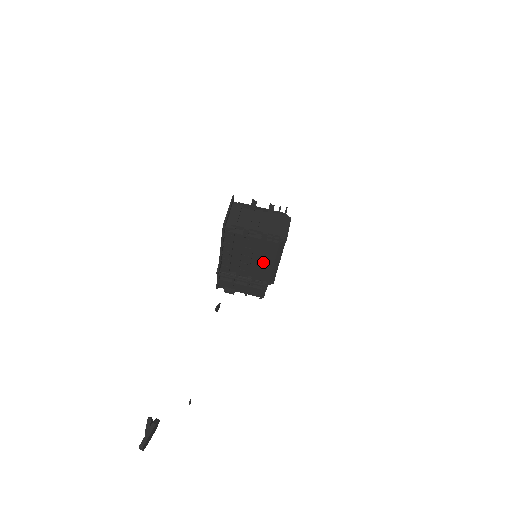
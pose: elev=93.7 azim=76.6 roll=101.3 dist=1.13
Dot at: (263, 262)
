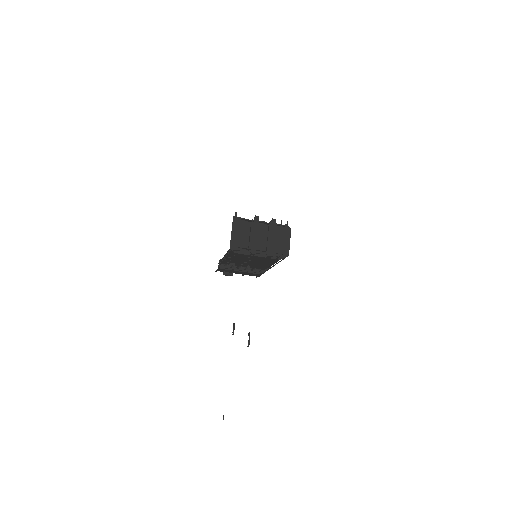
Dot at: (263, 263)
